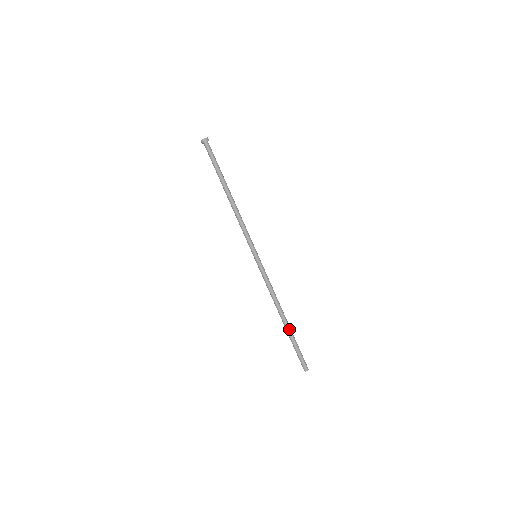
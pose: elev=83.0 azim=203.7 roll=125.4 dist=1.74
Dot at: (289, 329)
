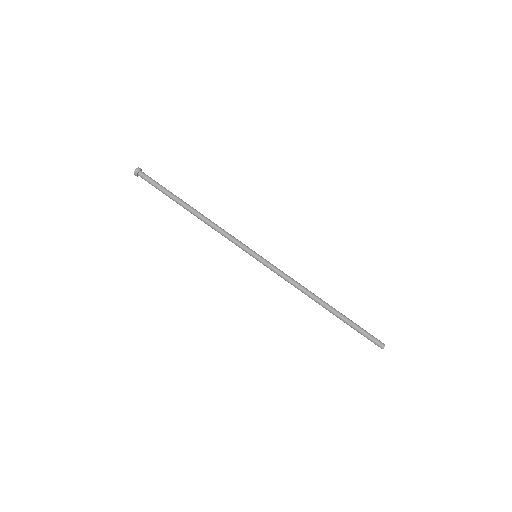
Dot at: (337, 313)
